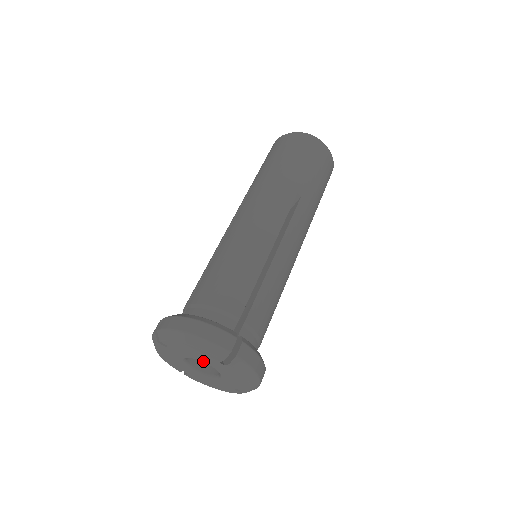
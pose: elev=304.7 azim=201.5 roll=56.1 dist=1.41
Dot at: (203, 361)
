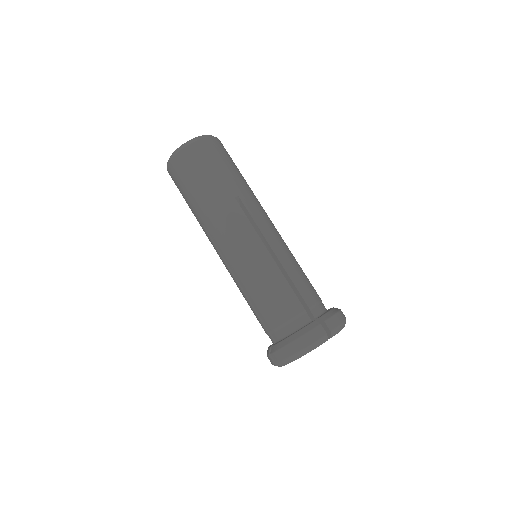
Dot at: occluded
